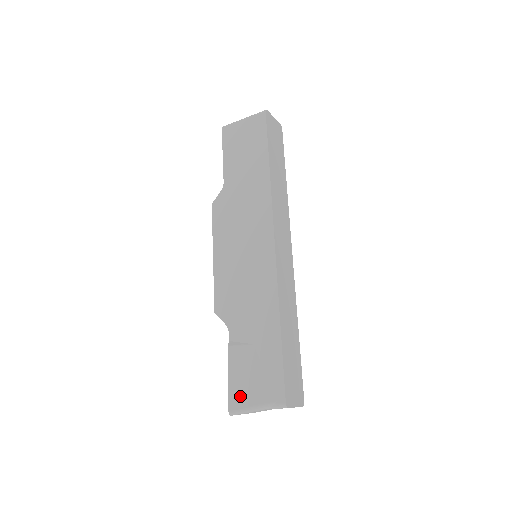
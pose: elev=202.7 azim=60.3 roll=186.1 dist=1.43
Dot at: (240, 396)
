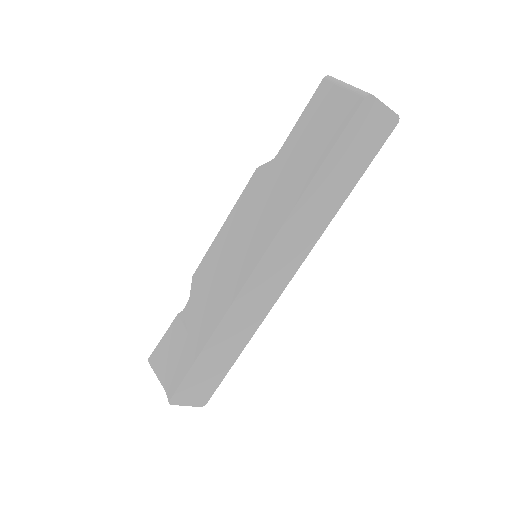
Dot at: (158, 359)
